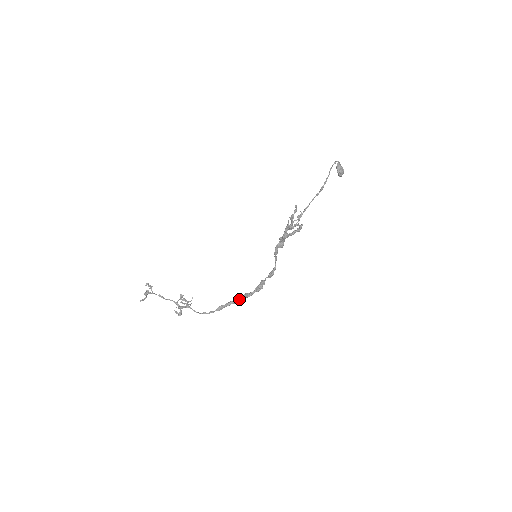
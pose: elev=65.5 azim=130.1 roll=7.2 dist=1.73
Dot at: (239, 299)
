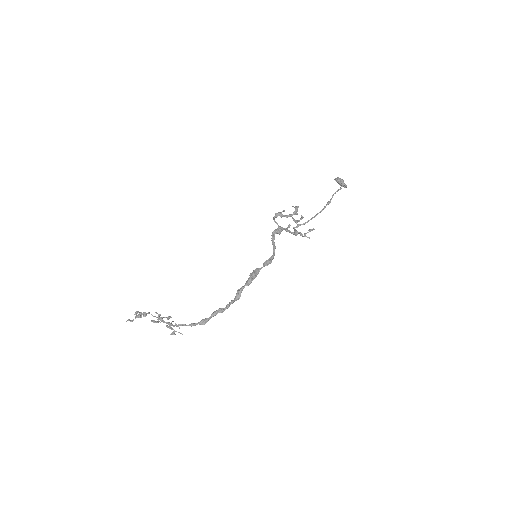
Dot at: (229, 303)
